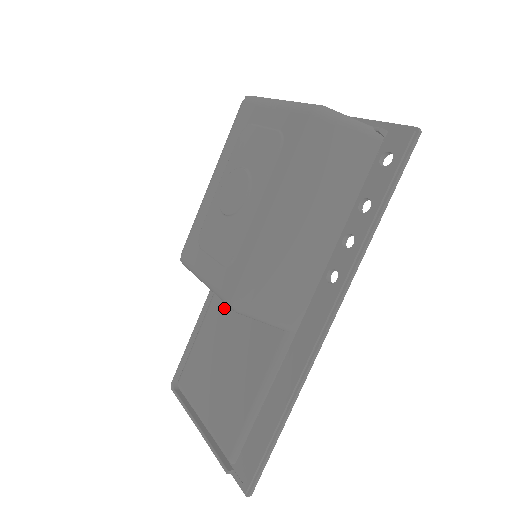
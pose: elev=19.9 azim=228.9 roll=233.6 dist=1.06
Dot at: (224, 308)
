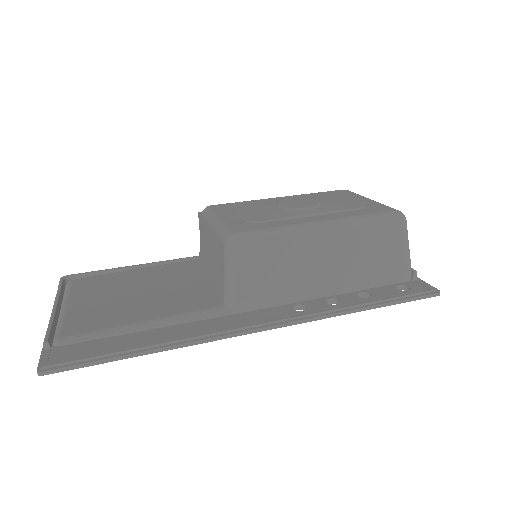
Dot at: (181, 271)
